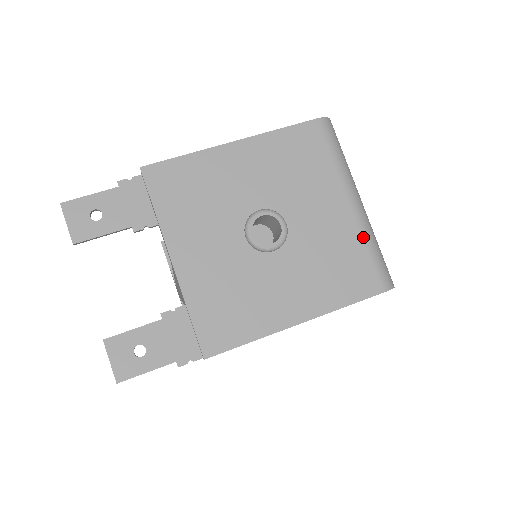
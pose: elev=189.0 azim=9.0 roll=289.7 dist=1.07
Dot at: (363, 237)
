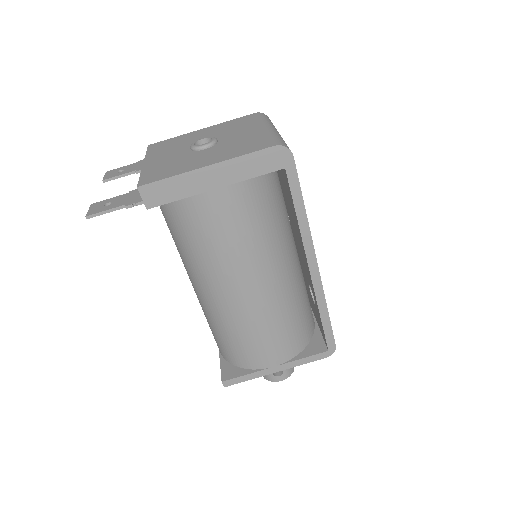
Dot at: (268, 134)
